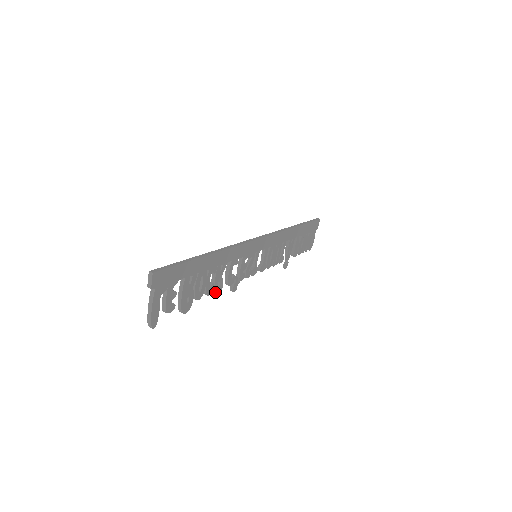
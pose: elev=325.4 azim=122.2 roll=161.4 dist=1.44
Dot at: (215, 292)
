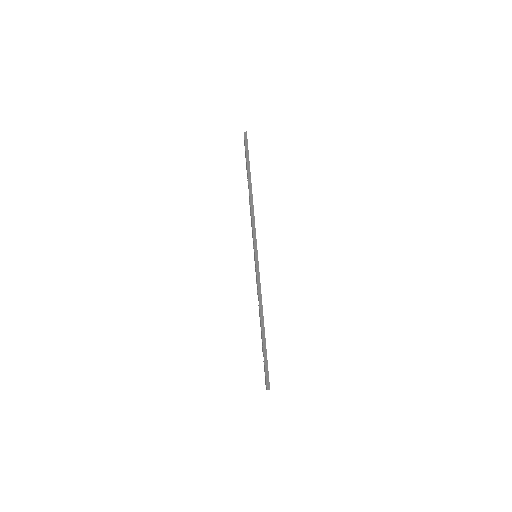
Dot at: occluded
